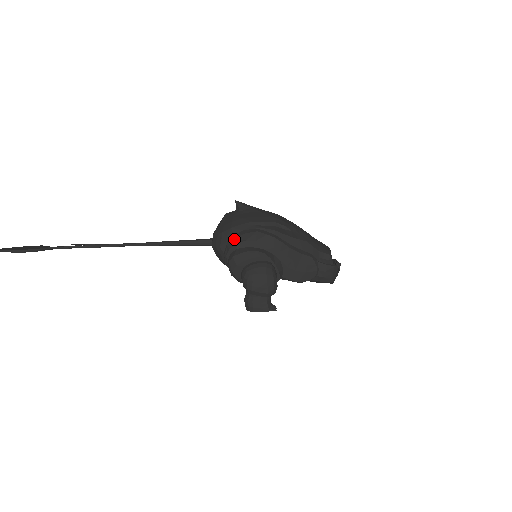
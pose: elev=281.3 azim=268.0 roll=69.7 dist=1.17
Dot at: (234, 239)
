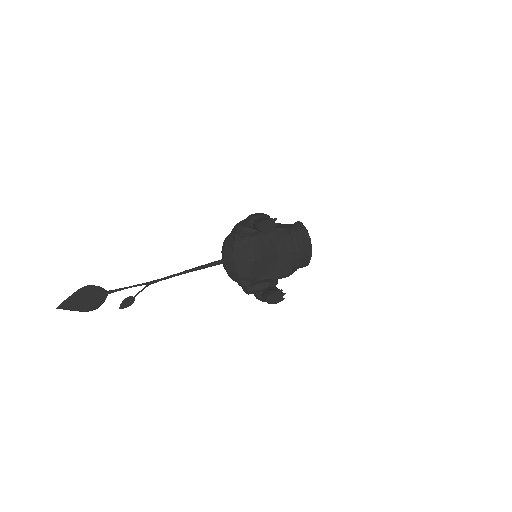
Dot at: occluded
